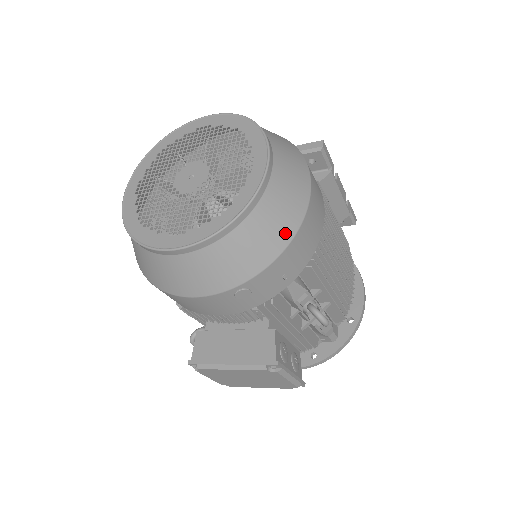
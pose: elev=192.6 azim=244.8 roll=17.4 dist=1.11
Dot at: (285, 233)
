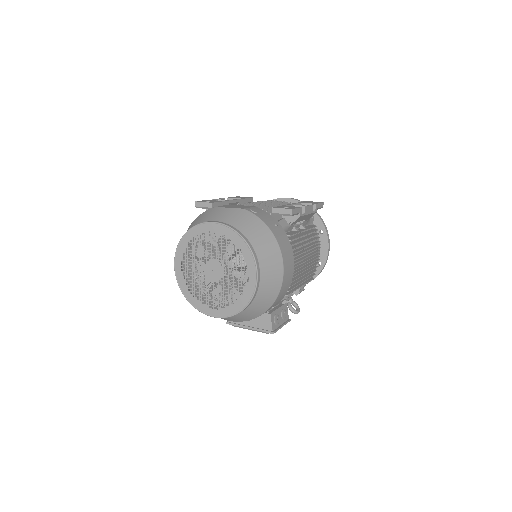
Dot at: (270, 301)
